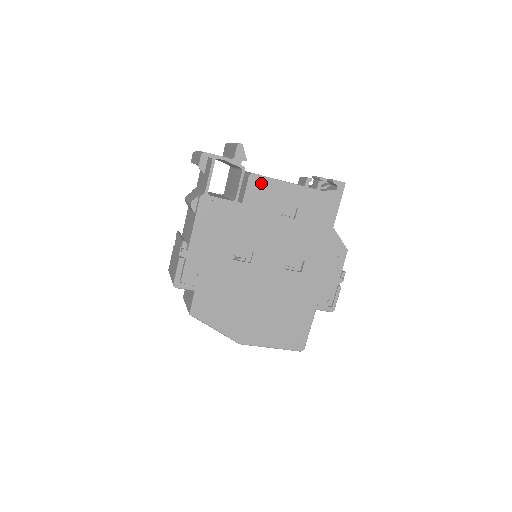
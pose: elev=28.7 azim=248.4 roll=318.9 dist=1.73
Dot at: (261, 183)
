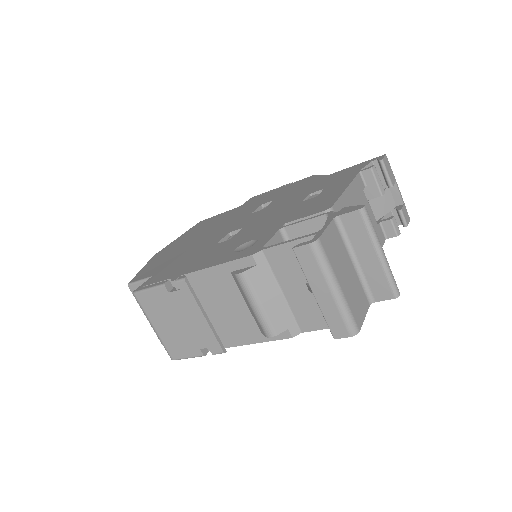
Dot at: occluded
